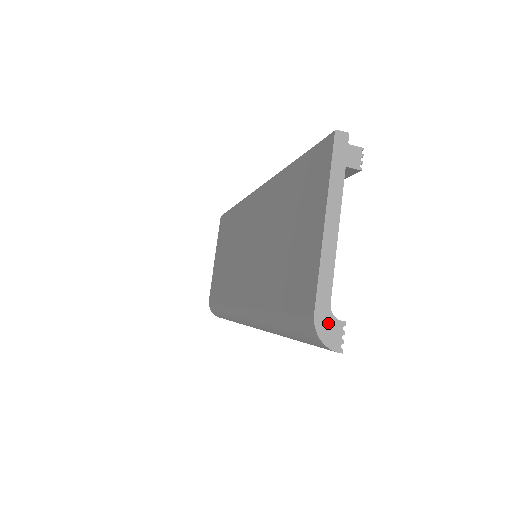
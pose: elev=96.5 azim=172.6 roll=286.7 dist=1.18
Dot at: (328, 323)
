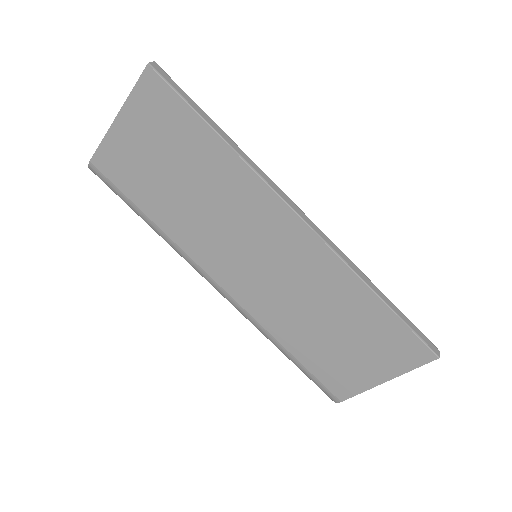
Dot at: occluded
